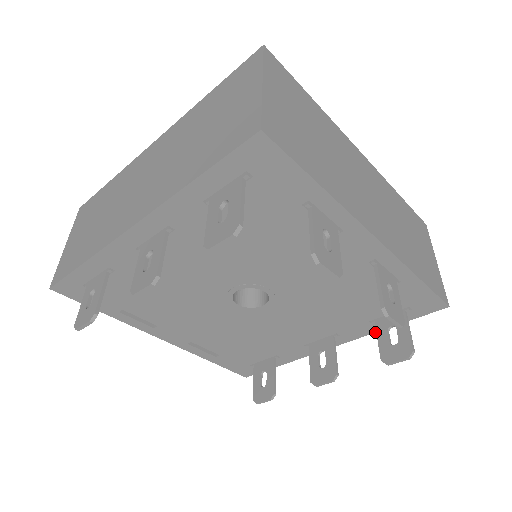
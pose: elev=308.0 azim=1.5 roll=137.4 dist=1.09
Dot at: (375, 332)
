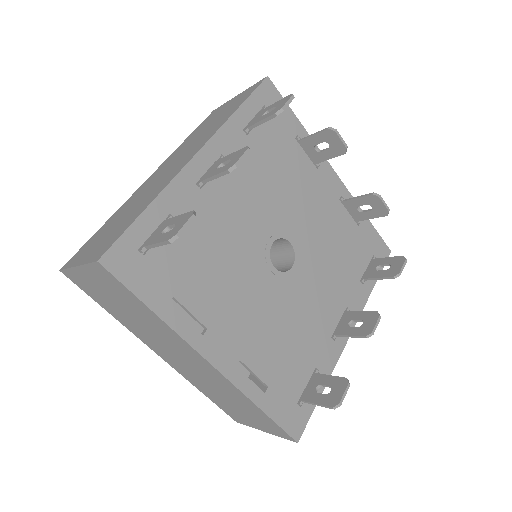
Dot at: occluded
